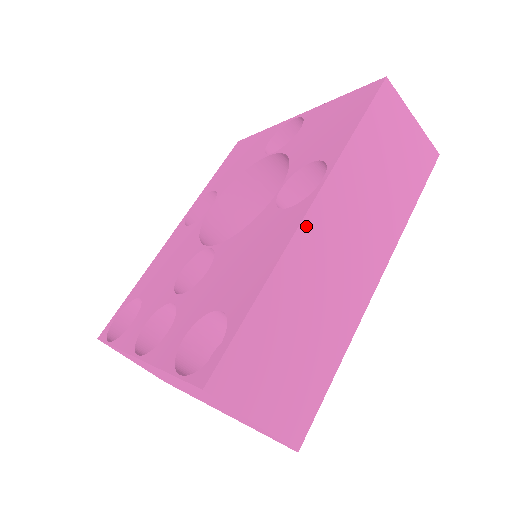
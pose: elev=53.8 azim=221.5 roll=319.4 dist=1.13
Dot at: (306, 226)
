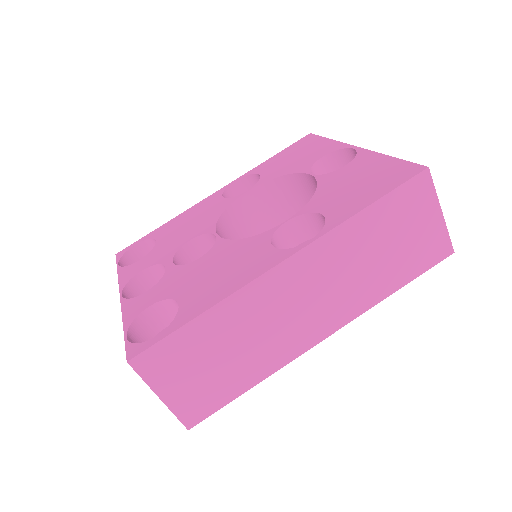
Dot at: (272, 275)
